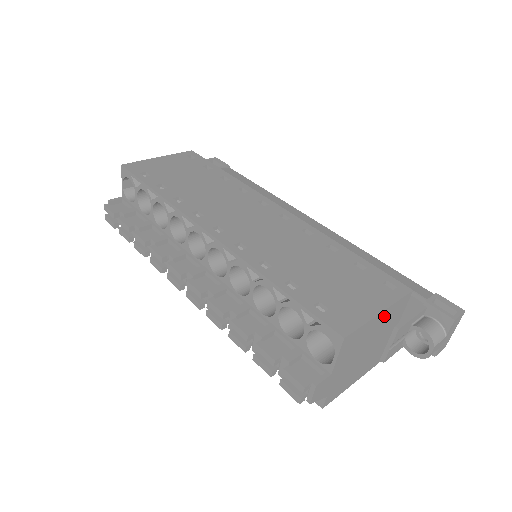
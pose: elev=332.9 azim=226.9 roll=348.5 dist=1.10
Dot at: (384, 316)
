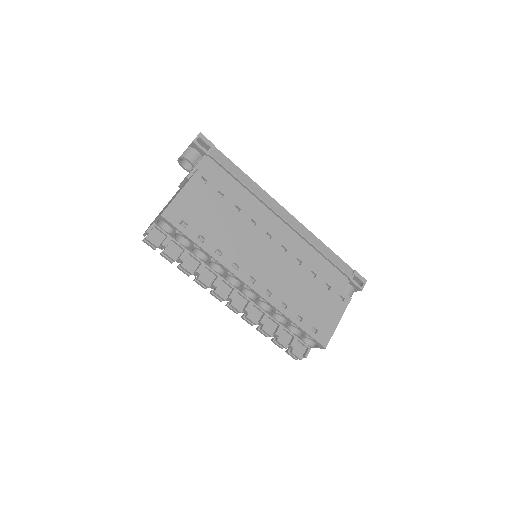
Dot at: occluded
